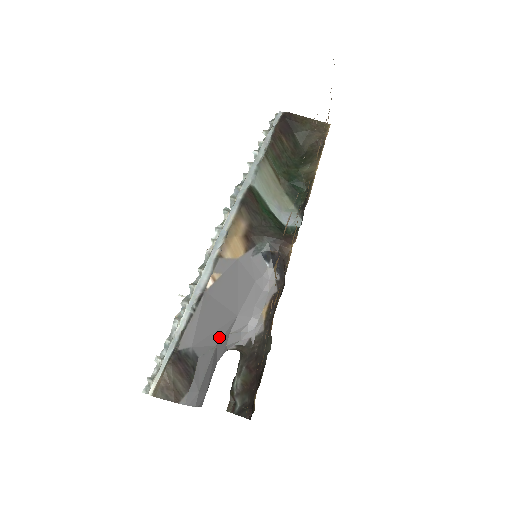
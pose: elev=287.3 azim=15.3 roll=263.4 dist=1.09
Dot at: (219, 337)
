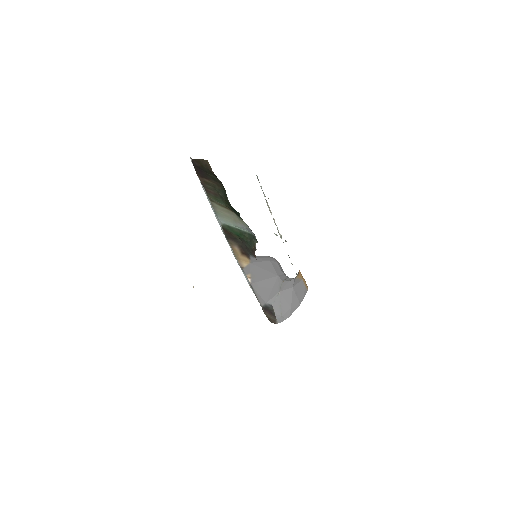
Dot at: (277, 289)
